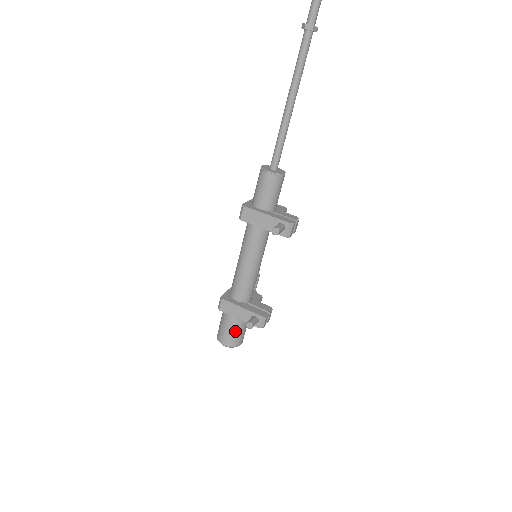
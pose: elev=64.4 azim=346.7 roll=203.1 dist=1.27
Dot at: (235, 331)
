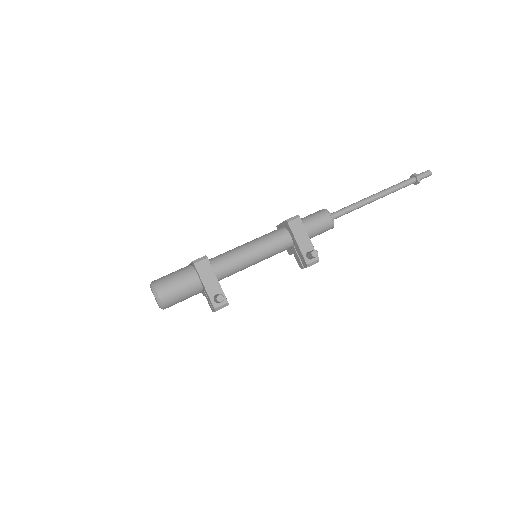
Dot at: (182, 293)
